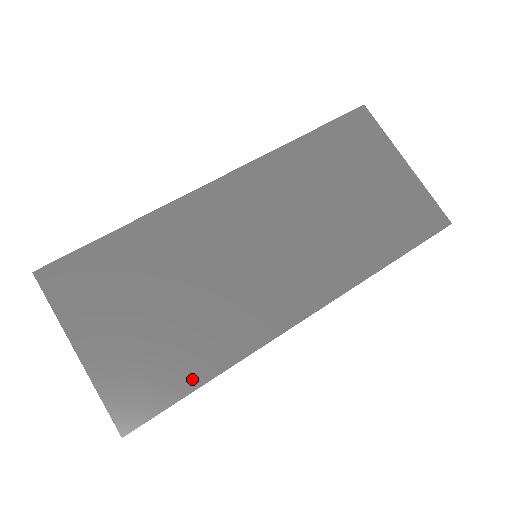
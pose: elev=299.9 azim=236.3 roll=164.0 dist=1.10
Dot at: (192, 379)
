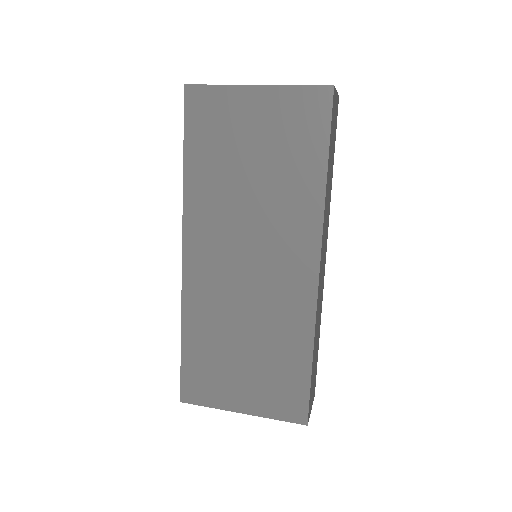
Dot at: (303, 368)
